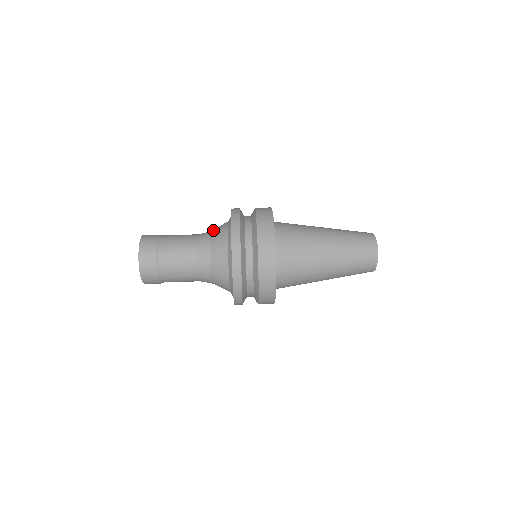
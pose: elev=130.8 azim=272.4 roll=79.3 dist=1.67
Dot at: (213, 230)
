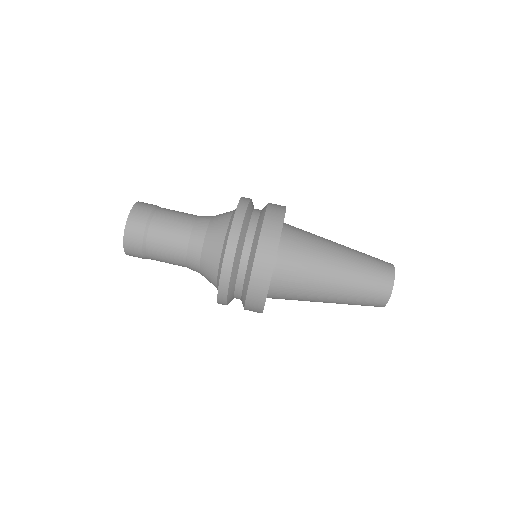
Dot at: (210, 230)
